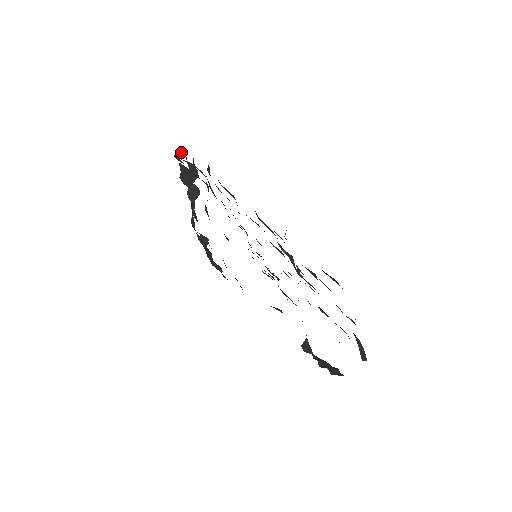
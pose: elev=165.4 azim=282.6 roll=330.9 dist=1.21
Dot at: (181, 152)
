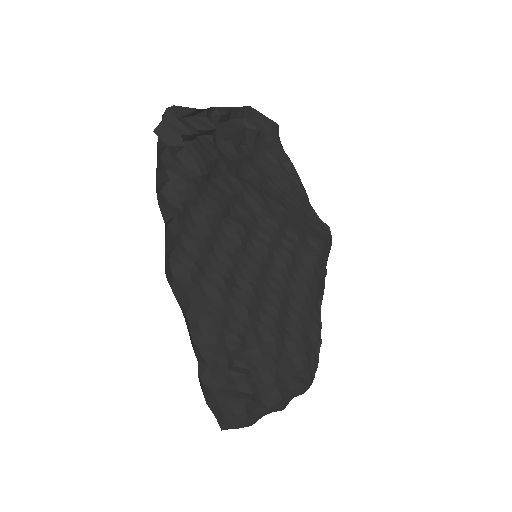
Dot at: occluded
